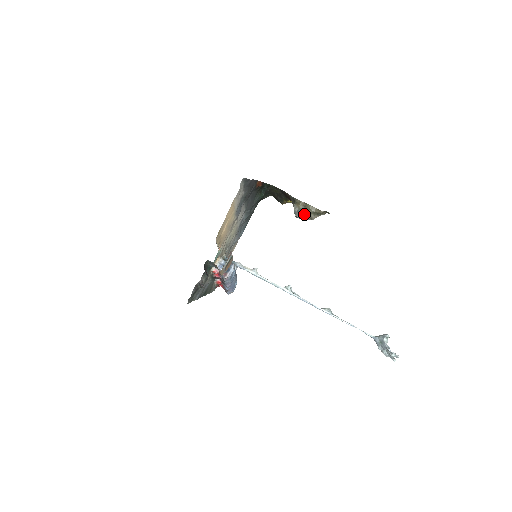
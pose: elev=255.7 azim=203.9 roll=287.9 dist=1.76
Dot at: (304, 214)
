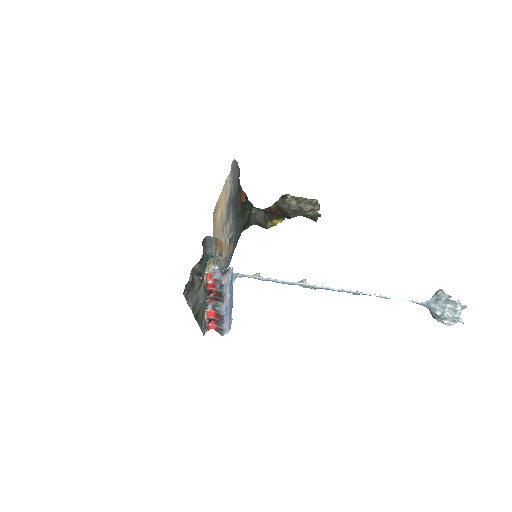
Dot at: (298, 206)
